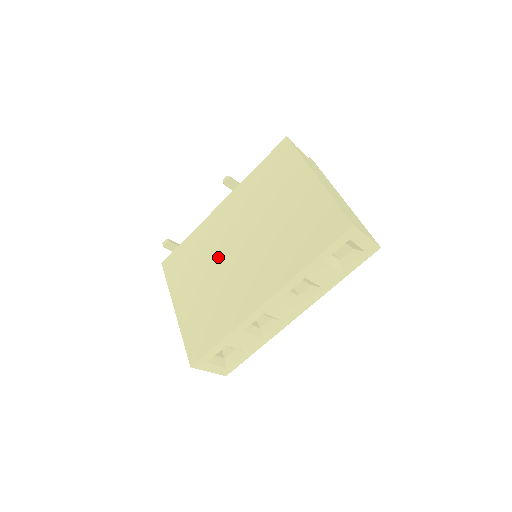
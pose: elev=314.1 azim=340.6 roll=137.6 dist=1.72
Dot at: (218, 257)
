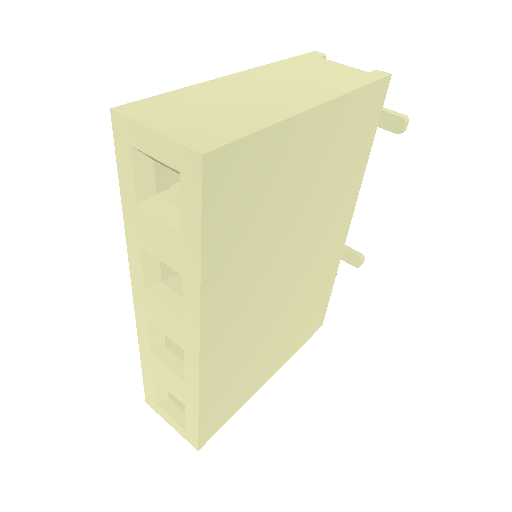
Dot at: occluded
